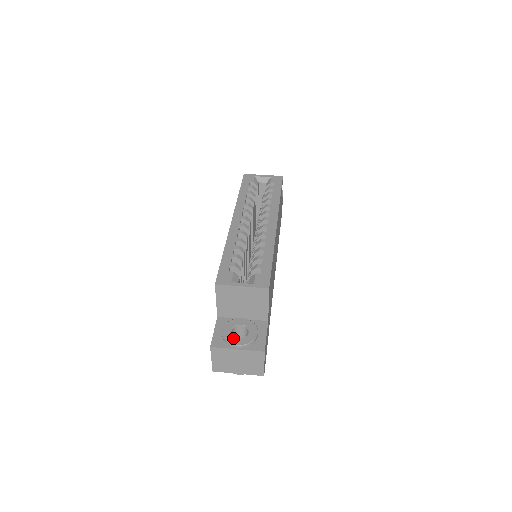
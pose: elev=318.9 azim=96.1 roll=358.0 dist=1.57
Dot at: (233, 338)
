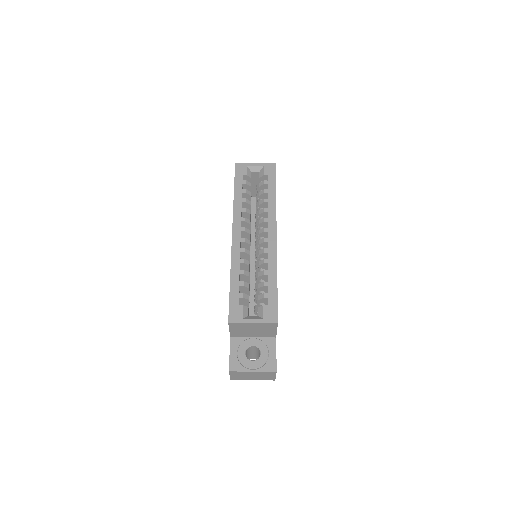
Dot at: (248, 362)
